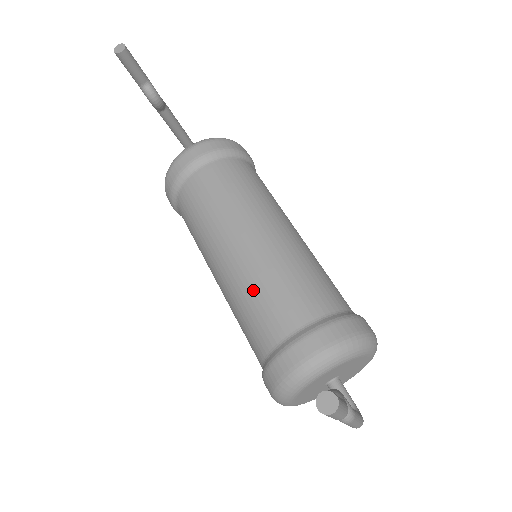
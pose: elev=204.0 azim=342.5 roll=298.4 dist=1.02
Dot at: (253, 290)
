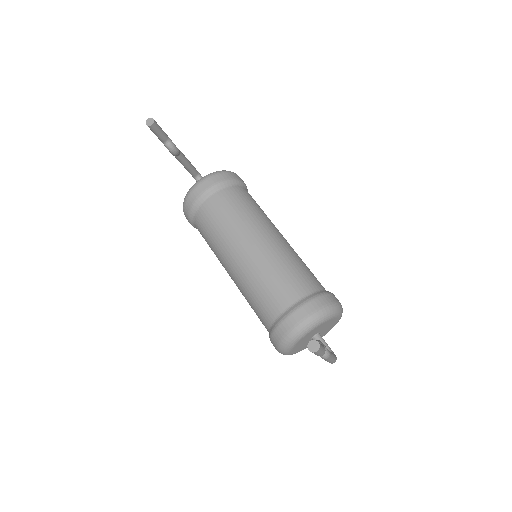
Dot at: (258, 282)
